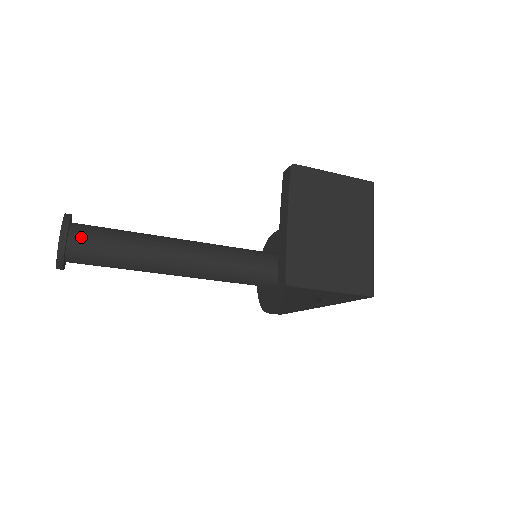
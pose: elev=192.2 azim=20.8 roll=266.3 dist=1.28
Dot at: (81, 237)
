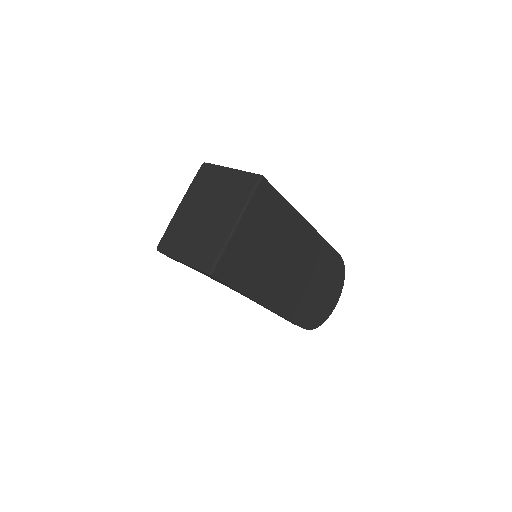
Dot at: occluded
